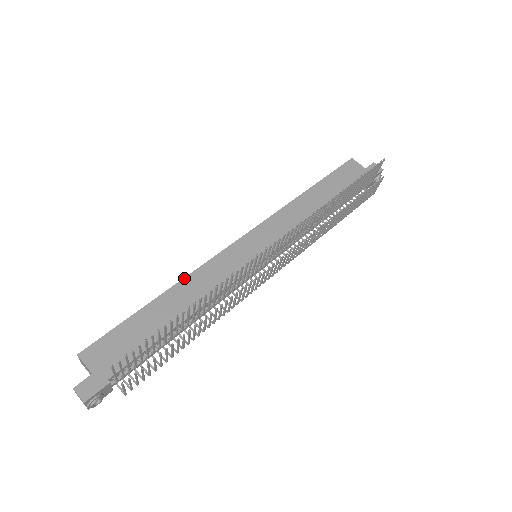
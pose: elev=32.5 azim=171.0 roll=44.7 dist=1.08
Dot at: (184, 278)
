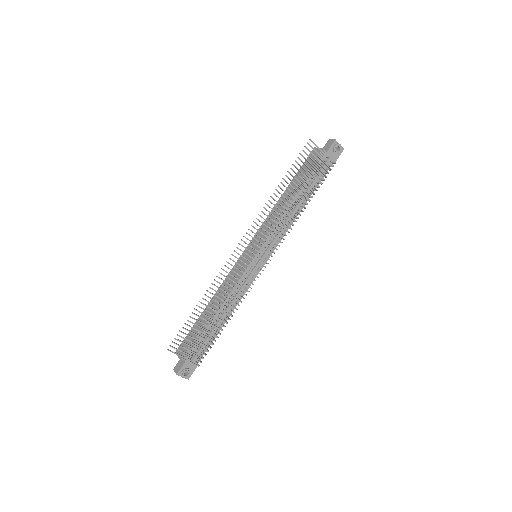
Dot at: (217, 290)
